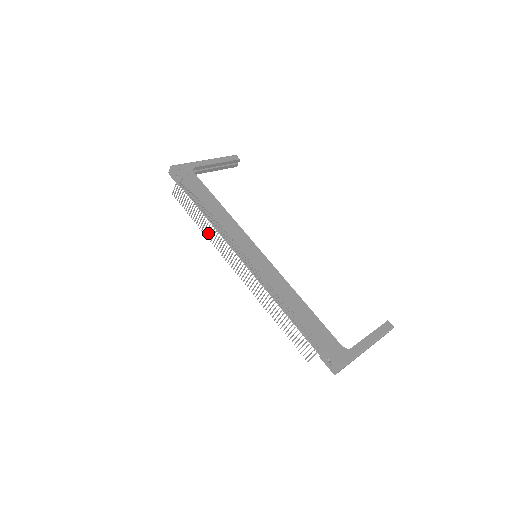
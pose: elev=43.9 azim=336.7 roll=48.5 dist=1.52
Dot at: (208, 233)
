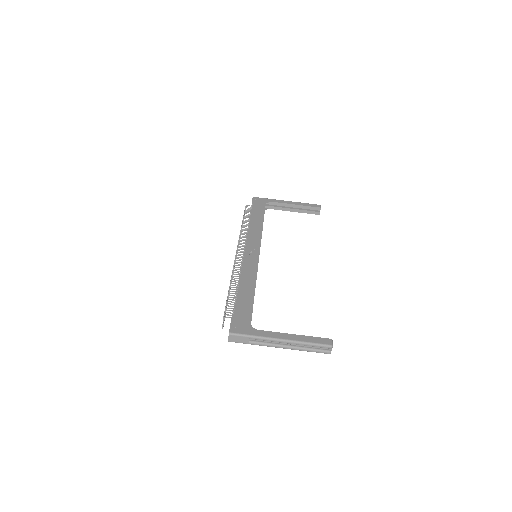
Dot at: occluded
